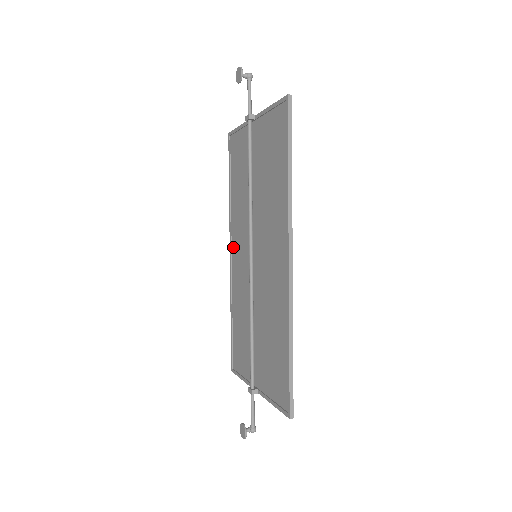
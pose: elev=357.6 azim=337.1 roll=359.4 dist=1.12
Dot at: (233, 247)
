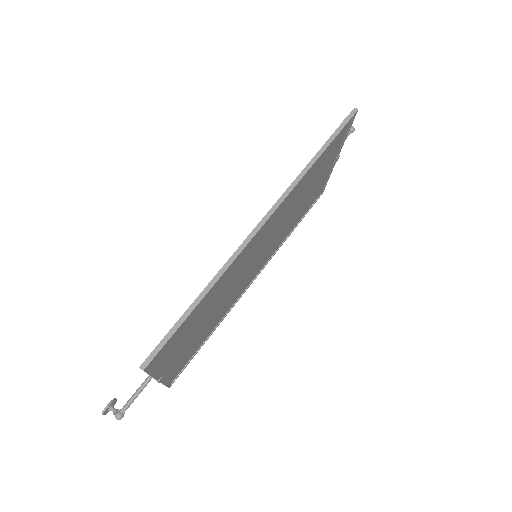
Dot at: (256, 272)
